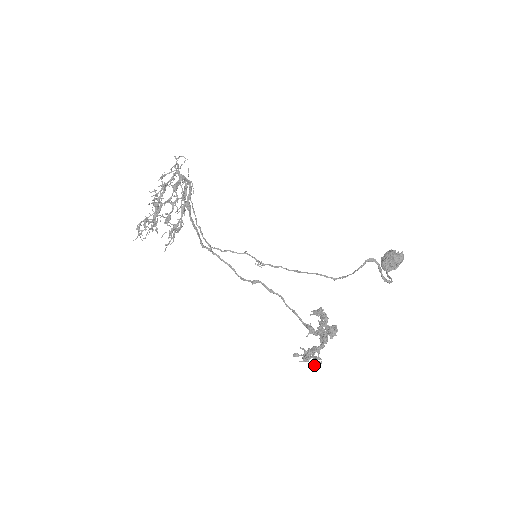
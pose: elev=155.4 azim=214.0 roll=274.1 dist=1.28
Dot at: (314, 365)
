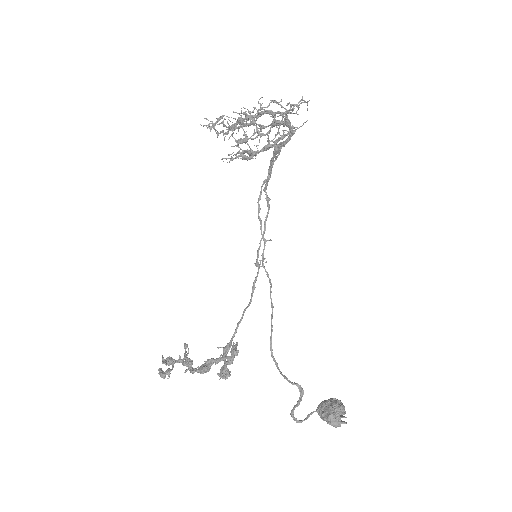
Dot at: (161, 372)
